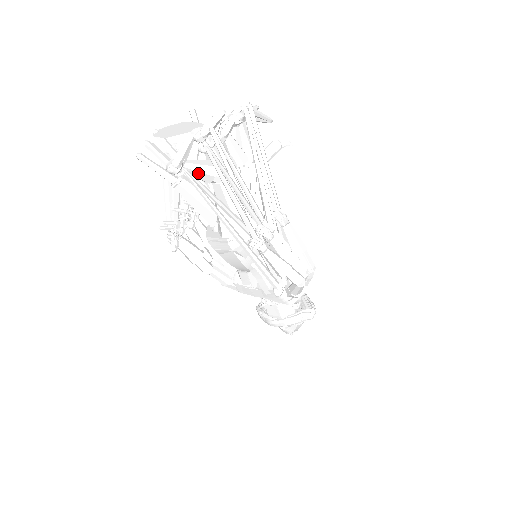
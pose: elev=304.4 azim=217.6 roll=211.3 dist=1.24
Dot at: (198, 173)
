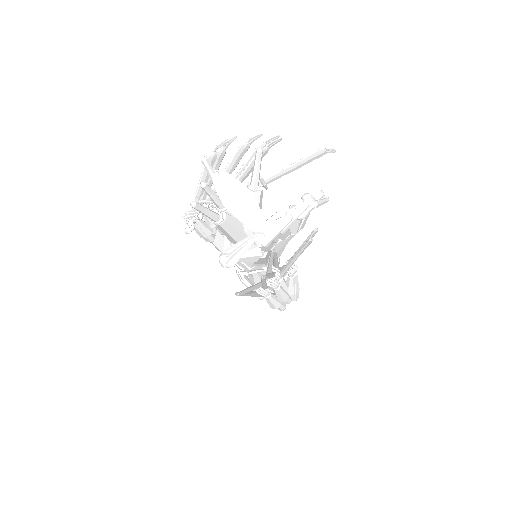
Dot at: (244, 261)
